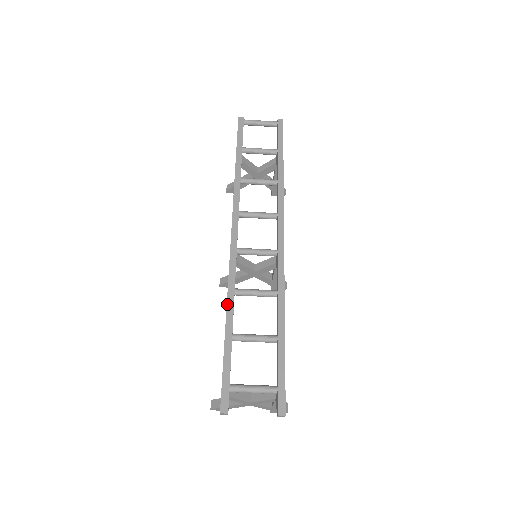
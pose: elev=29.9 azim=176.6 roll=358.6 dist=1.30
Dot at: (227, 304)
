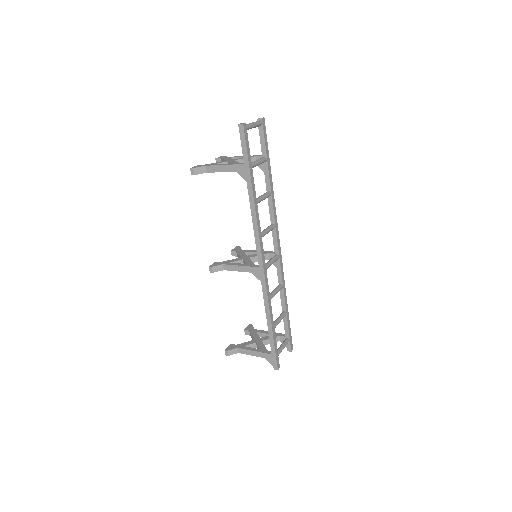
Dot at: (270, 311)
